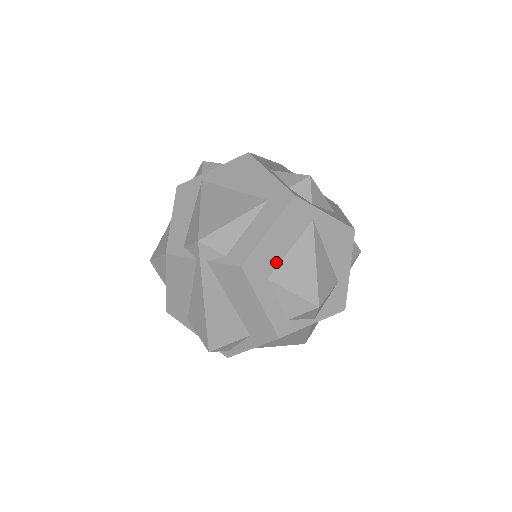
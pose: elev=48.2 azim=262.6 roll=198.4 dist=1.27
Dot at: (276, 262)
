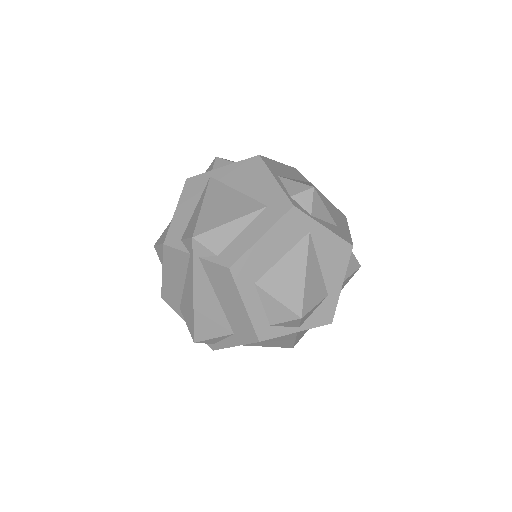
Dot at: (265, 268)
